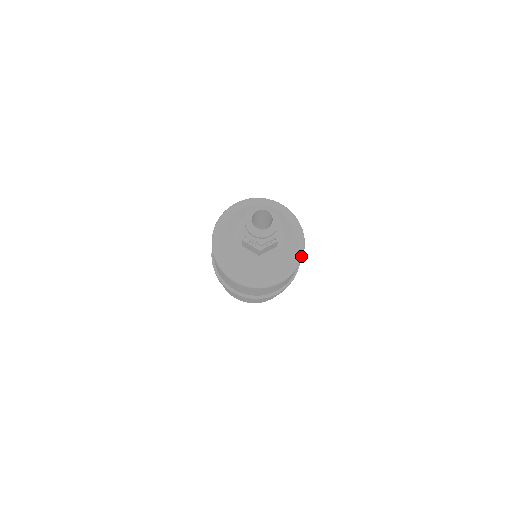
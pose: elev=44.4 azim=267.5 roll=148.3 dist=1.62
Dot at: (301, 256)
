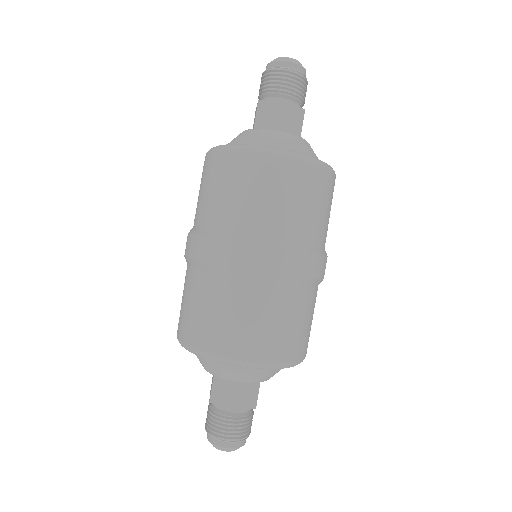
Dot at: occluded
